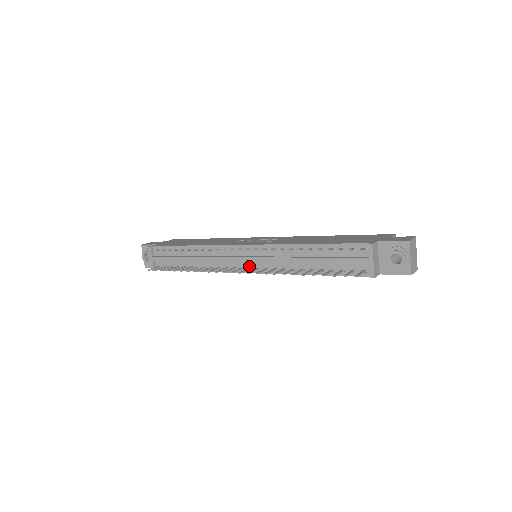
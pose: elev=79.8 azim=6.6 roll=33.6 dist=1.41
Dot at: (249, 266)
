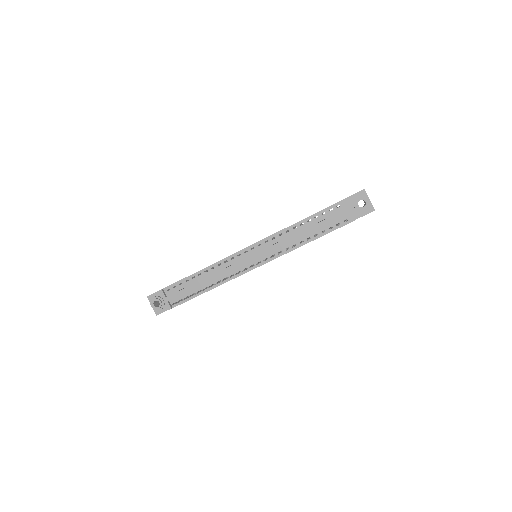
Dot at: (258, 261)
